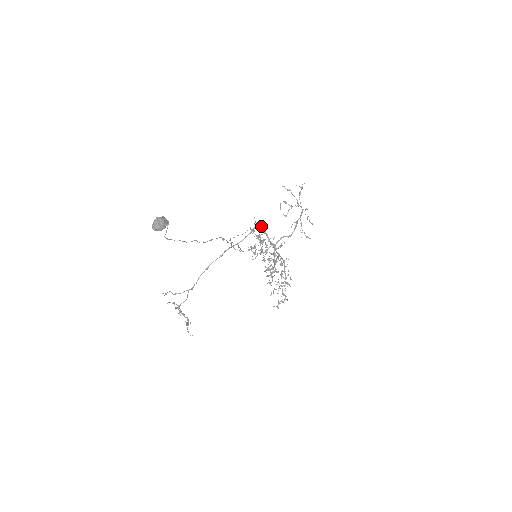
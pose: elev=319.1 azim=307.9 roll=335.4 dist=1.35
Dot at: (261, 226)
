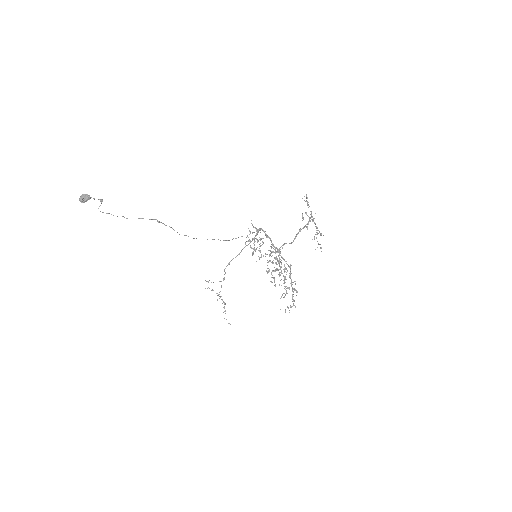
Dot at: (263, 230)
